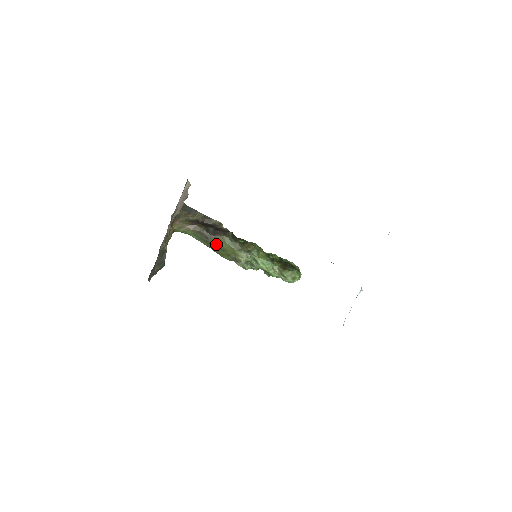
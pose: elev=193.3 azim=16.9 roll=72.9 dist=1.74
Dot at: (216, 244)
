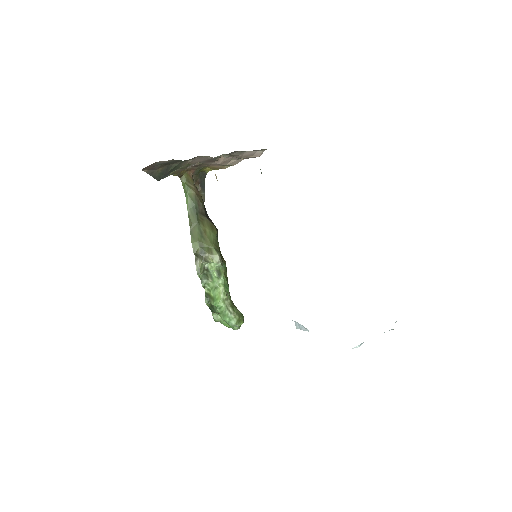
Dot at: (202, 225)
